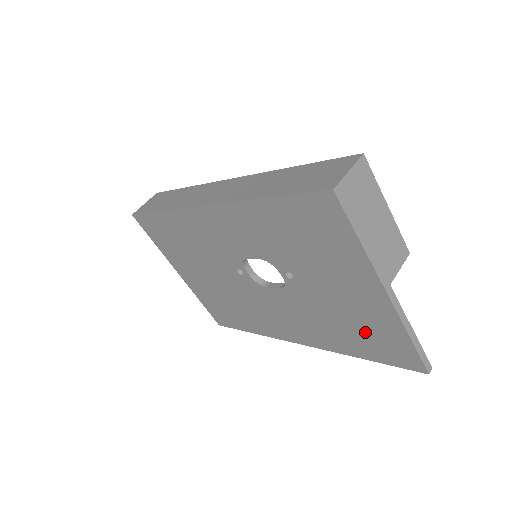
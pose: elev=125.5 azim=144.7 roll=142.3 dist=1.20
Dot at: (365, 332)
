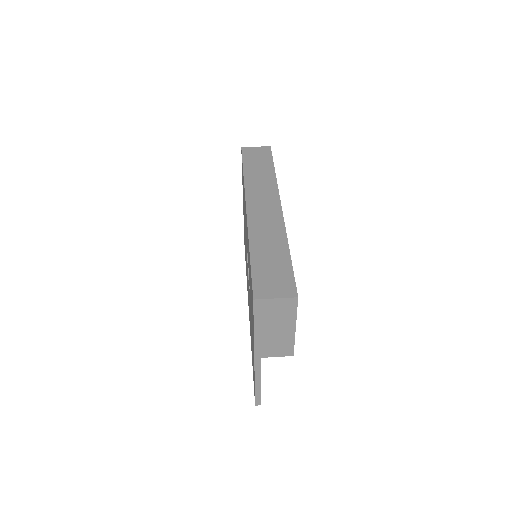
Dot at: occluded
